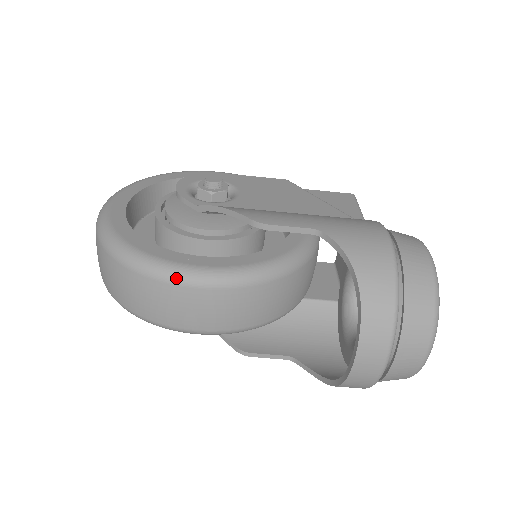
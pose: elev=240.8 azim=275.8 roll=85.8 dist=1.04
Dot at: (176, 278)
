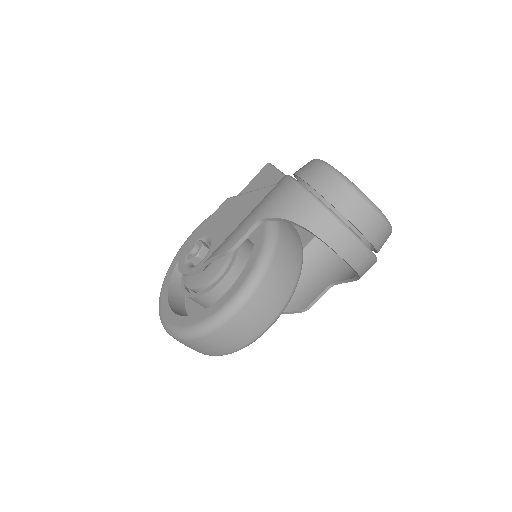
Dot at: (225, 318)
